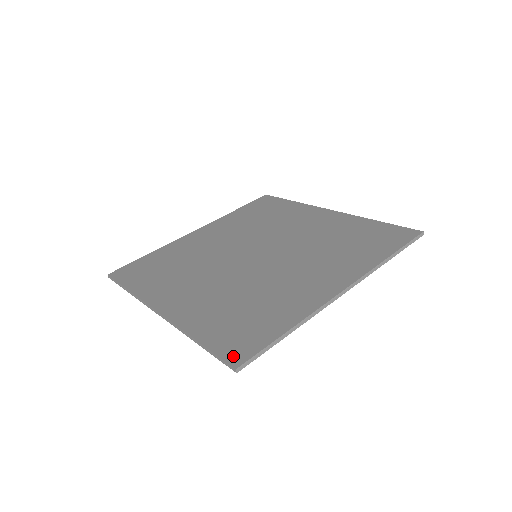
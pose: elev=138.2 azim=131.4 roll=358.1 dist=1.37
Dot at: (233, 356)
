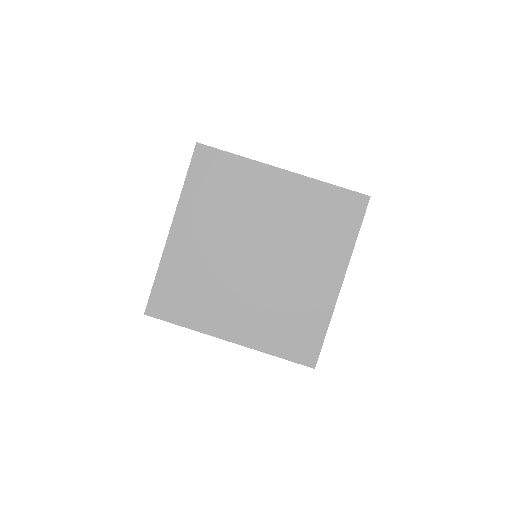
Dot at: (152, 307)
